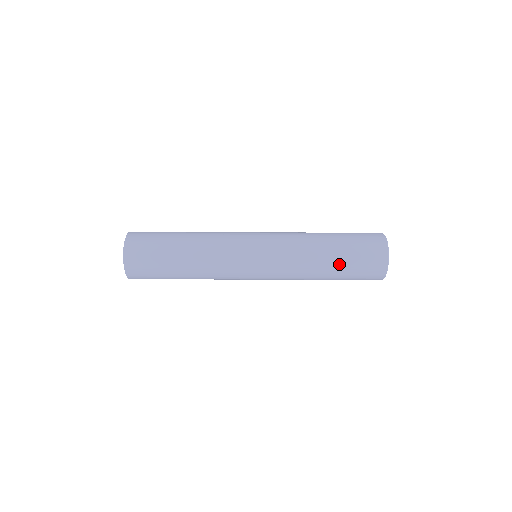
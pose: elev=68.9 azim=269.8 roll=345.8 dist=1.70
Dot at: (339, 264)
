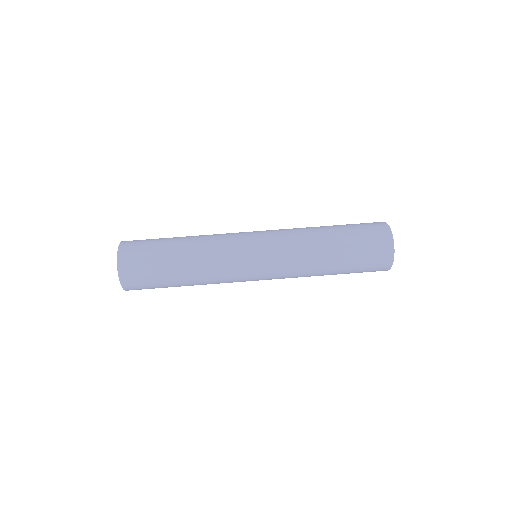
Dot at: (340, 232)
